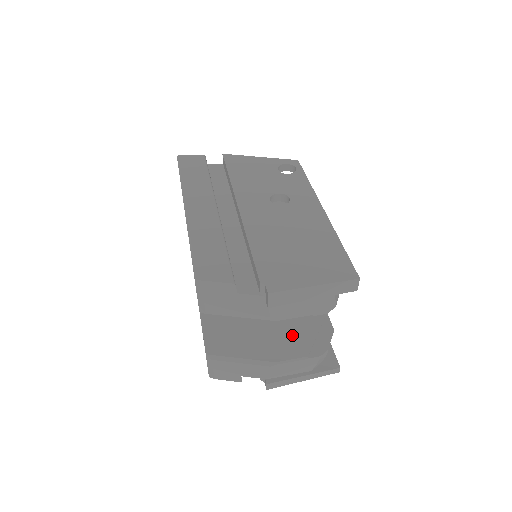
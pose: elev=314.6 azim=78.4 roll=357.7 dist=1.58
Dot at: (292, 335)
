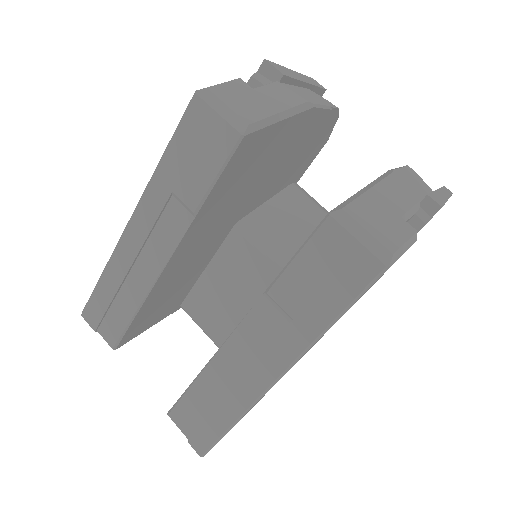
Dot at: occluded
